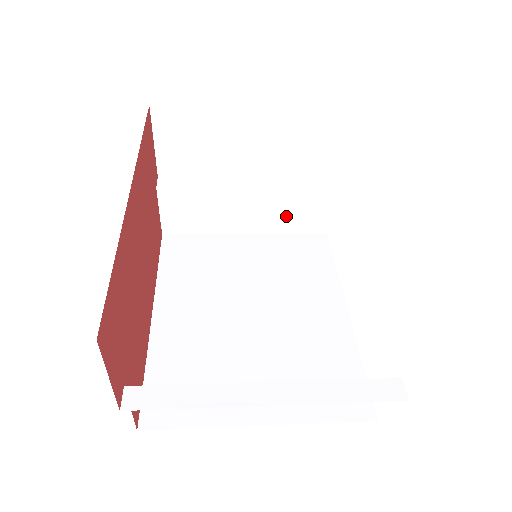
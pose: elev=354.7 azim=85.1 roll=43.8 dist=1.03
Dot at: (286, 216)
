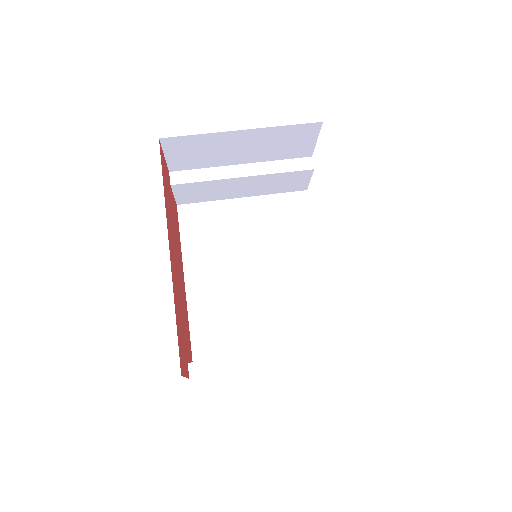
Dot at: (274, 186)
